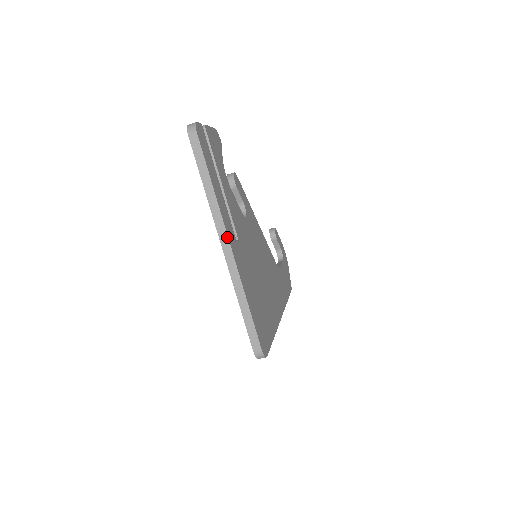
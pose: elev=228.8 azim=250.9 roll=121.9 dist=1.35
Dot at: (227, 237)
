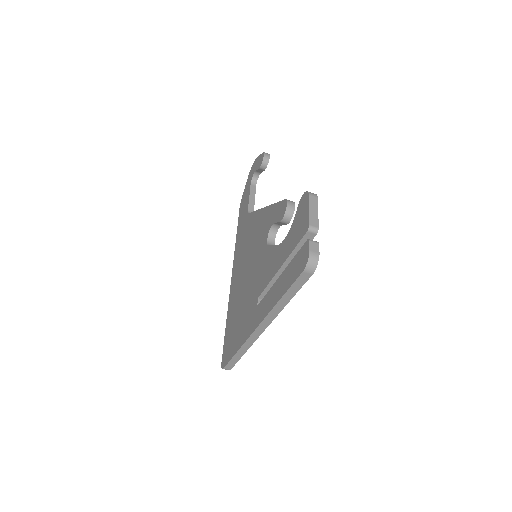
Dot at: (266, 327)
